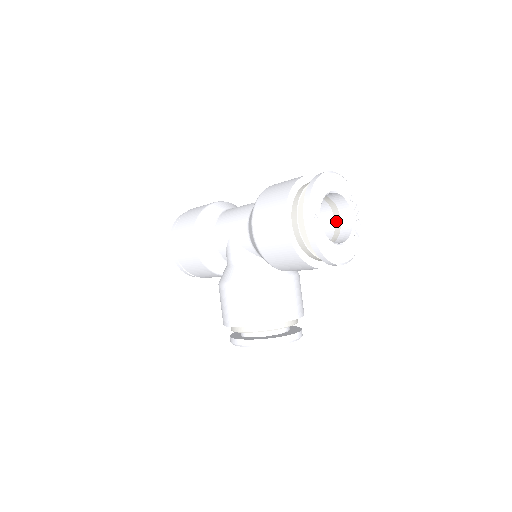
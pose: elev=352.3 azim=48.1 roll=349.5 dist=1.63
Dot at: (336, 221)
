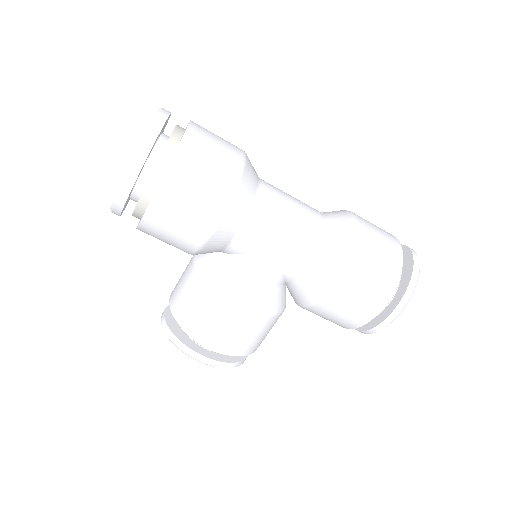
Dot at: occluded
